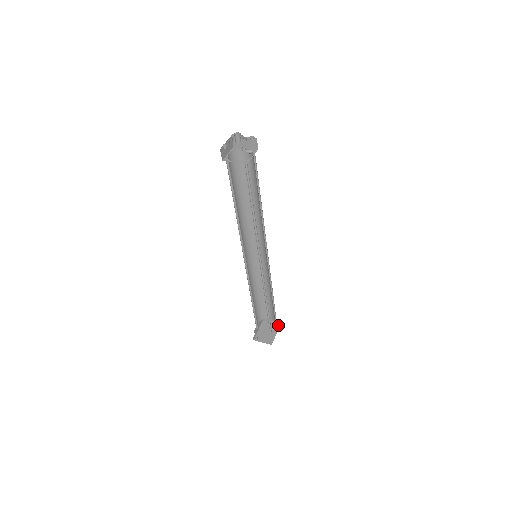
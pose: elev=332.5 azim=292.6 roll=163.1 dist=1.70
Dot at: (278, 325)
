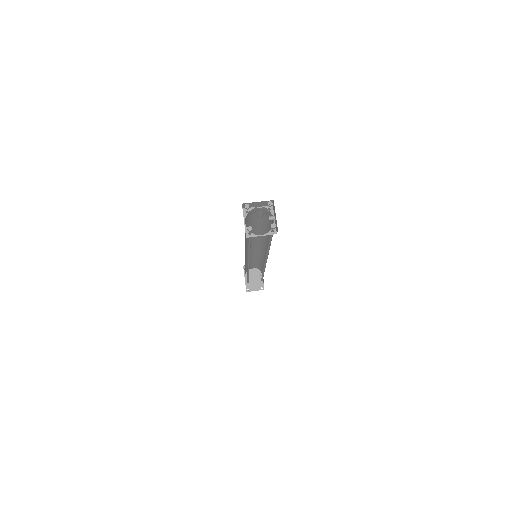
Dot at: occluded
